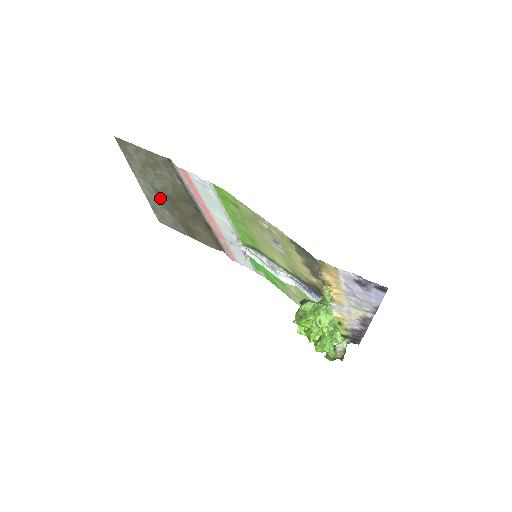
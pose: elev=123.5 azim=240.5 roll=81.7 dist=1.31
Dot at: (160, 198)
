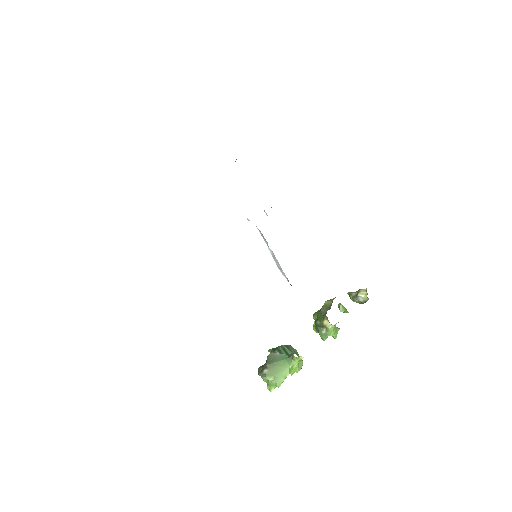
Dot at: occluded
